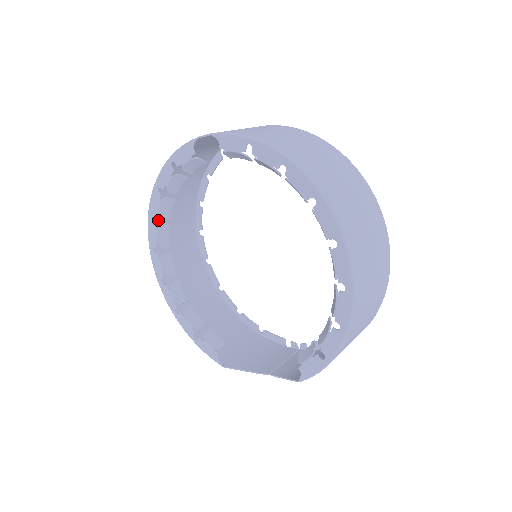
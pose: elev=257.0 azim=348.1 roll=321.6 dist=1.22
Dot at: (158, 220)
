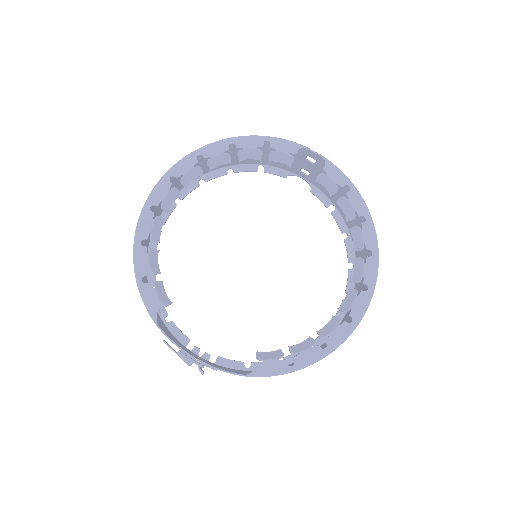
Dot at: occluded
